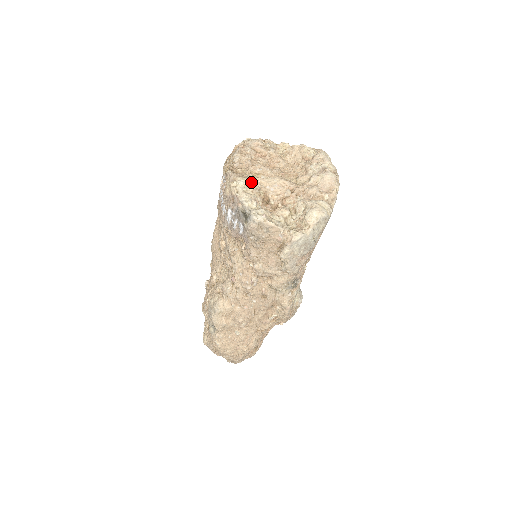
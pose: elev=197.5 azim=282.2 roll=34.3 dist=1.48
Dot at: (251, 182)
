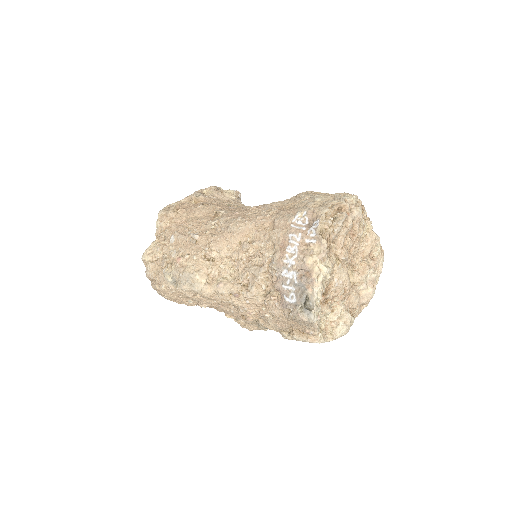
Dot at: (331, 271)
